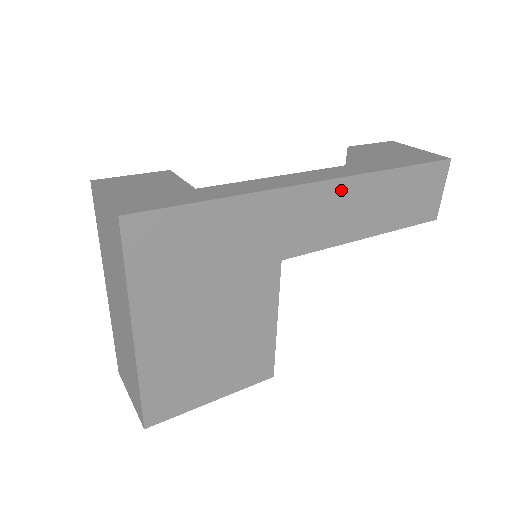
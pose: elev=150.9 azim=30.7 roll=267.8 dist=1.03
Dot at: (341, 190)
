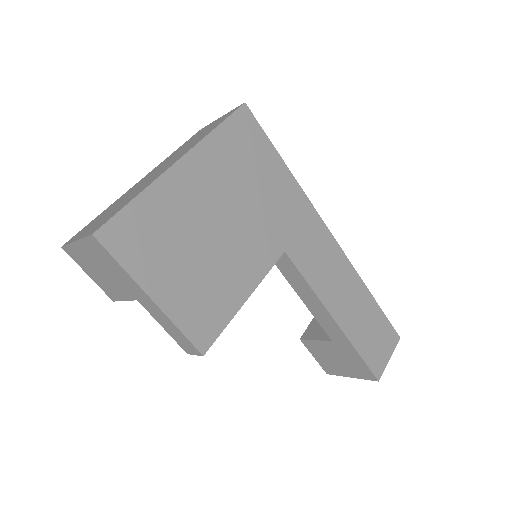
Dot at: (339, 258)
